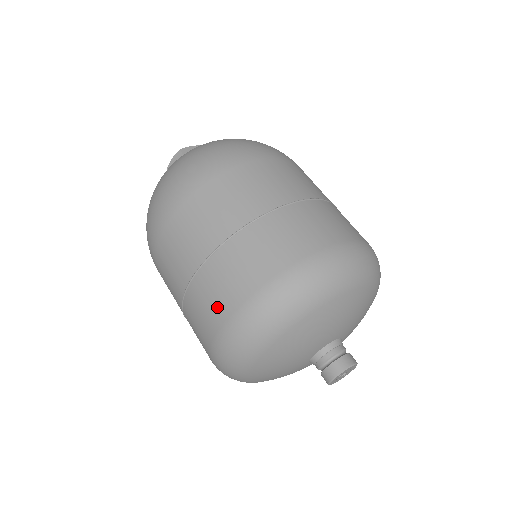
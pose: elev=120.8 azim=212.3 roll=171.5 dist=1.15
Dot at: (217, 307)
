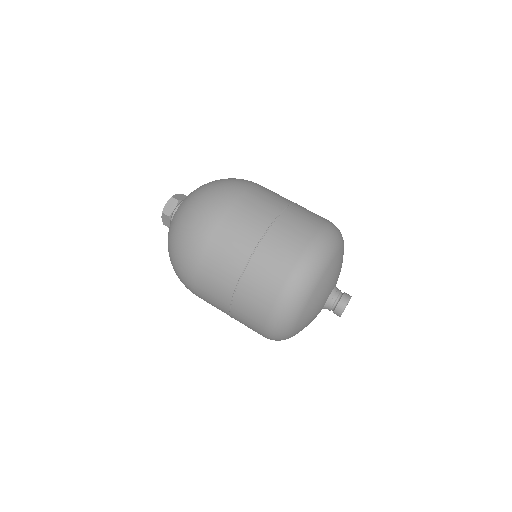
Dot at: (277, 272)
